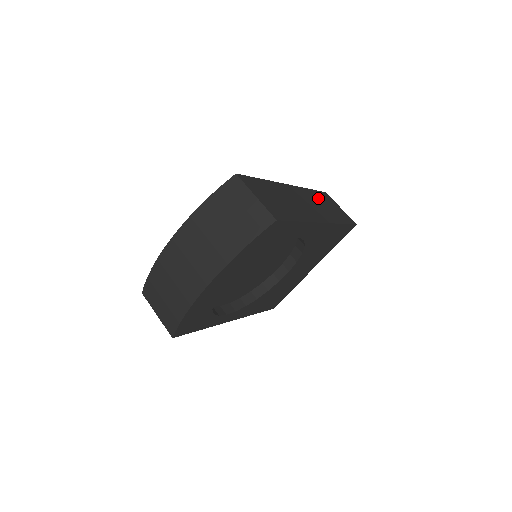
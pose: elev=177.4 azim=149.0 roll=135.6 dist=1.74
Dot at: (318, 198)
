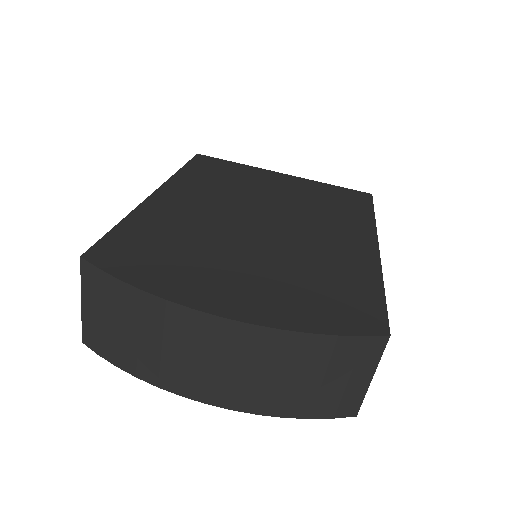
Dot at: occluded
